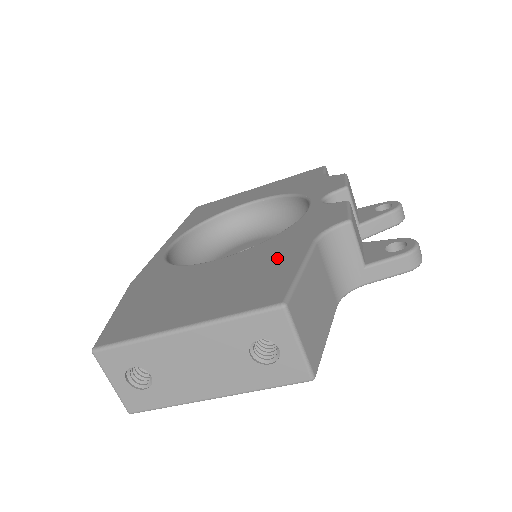
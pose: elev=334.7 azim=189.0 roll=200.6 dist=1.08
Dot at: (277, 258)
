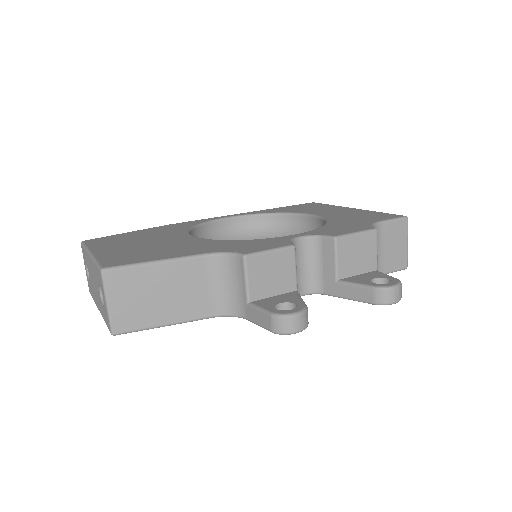
Dot at: (179, 250)
